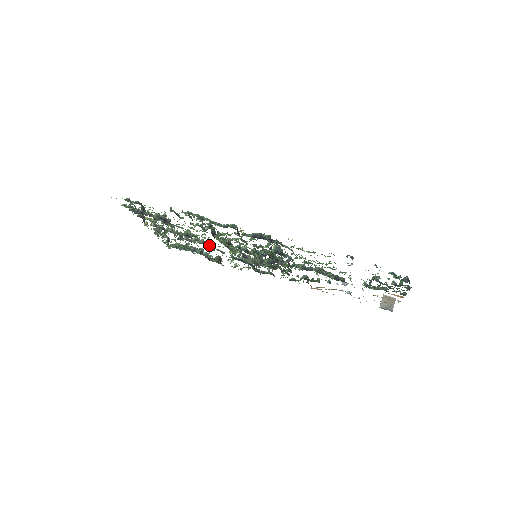
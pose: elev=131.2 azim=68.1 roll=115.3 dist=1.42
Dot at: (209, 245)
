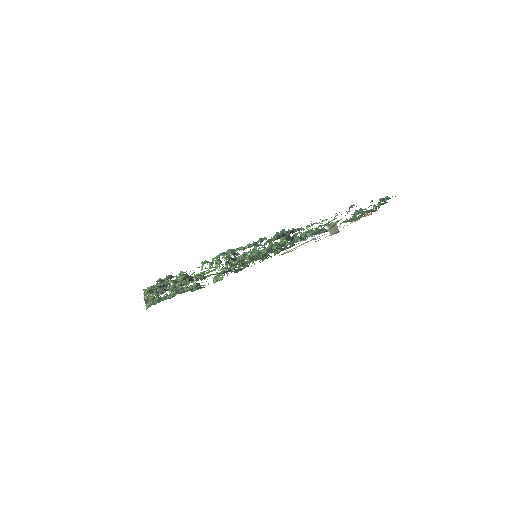
Dot at: occluded
